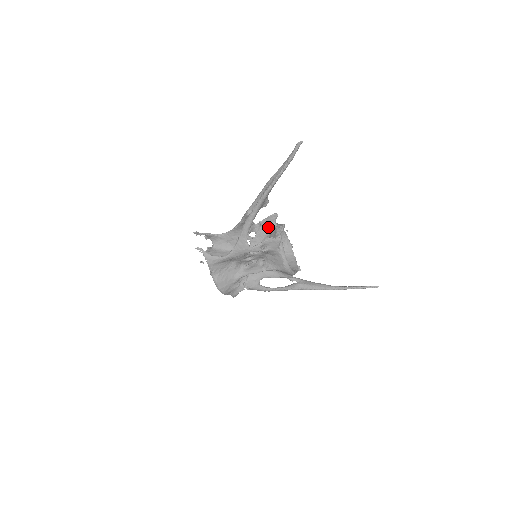
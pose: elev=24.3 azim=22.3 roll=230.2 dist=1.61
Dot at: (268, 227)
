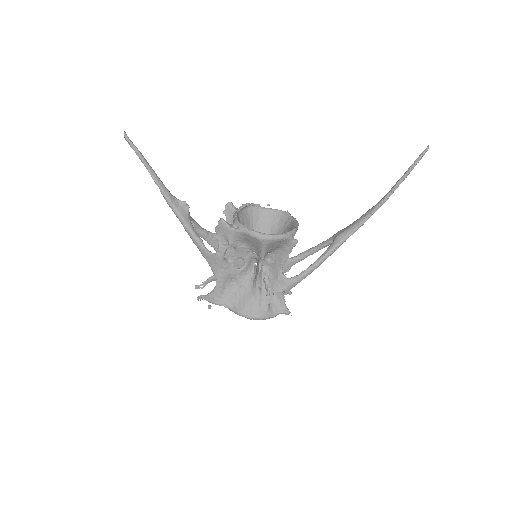
Dot at: occluded
